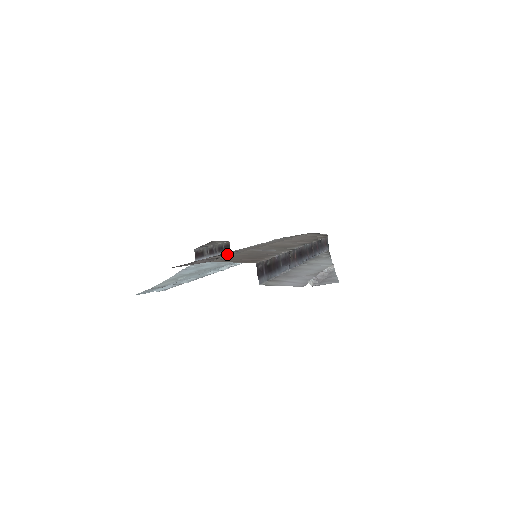
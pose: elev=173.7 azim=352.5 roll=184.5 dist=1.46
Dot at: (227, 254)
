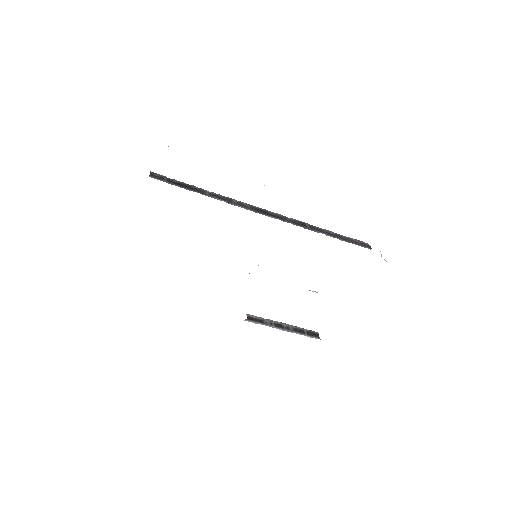
Dot at: occluded
